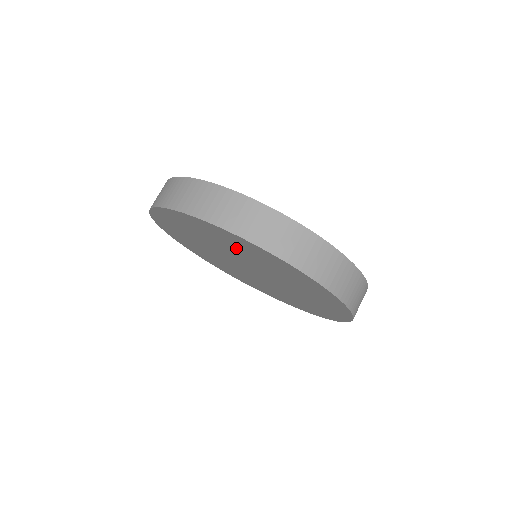
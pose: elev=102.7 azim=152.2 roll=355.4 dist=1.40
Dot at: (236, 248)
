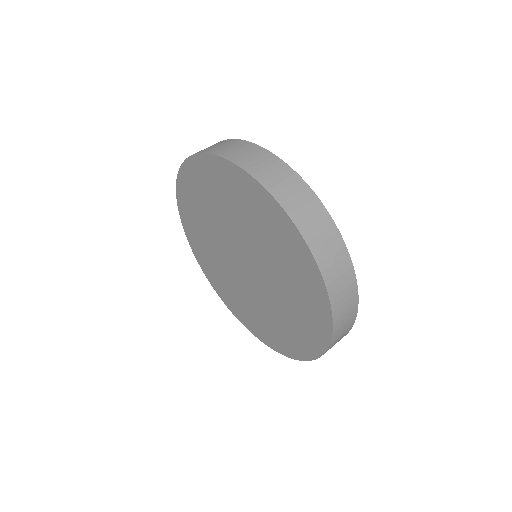
Dot at: (206, 206)
